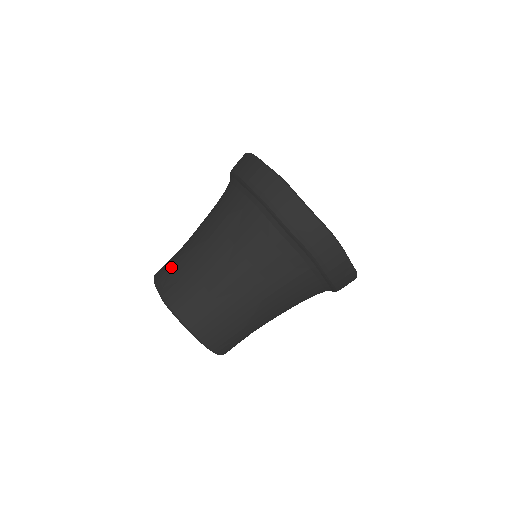
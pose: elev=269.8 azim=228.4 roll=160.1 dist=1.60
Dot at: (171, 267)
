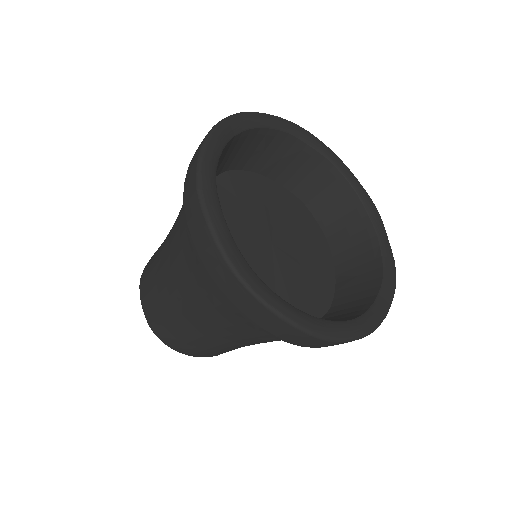
Dot at: (203, 352)
